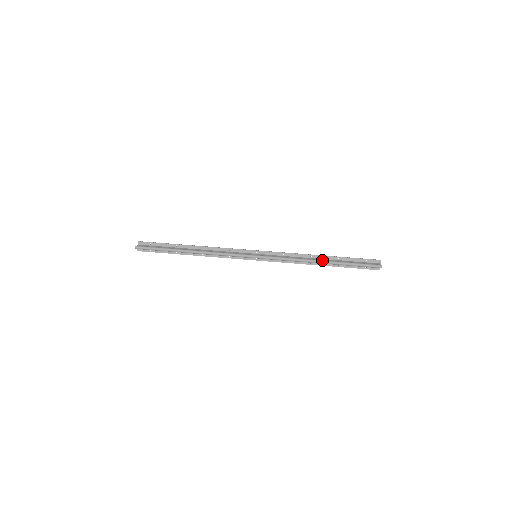
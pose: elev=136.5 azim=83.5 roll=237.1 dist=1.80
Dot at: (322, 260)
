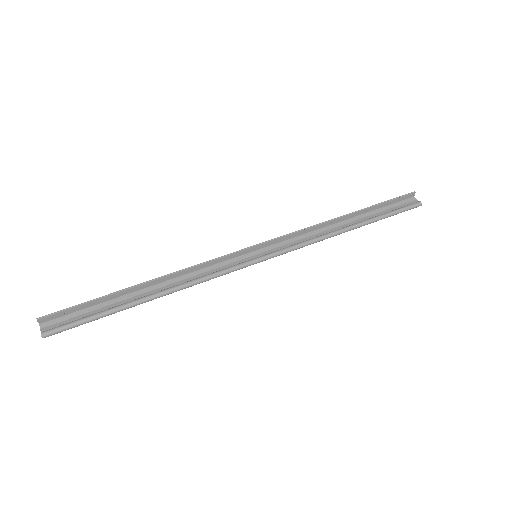
Dot at: (351, 226)
